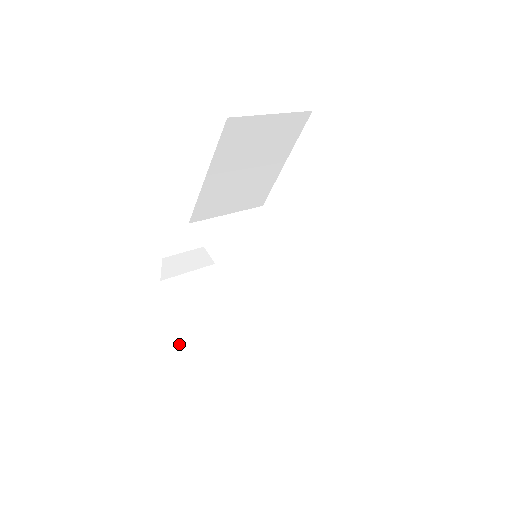
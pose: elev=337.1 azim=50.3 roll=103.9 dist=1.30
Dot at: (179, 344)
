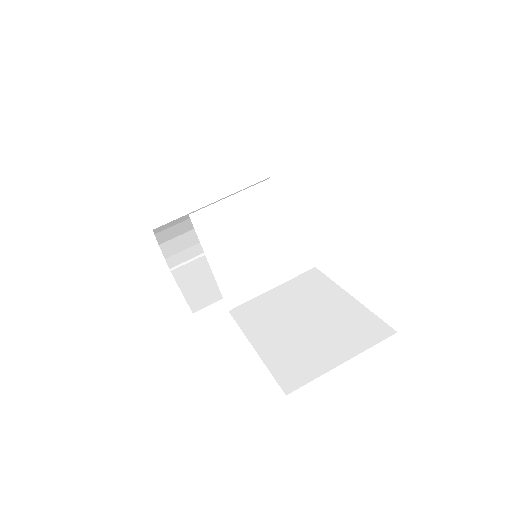
Dot at: (169, 251)
